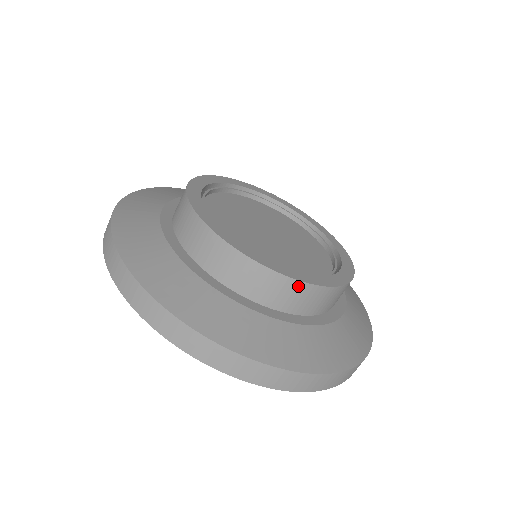
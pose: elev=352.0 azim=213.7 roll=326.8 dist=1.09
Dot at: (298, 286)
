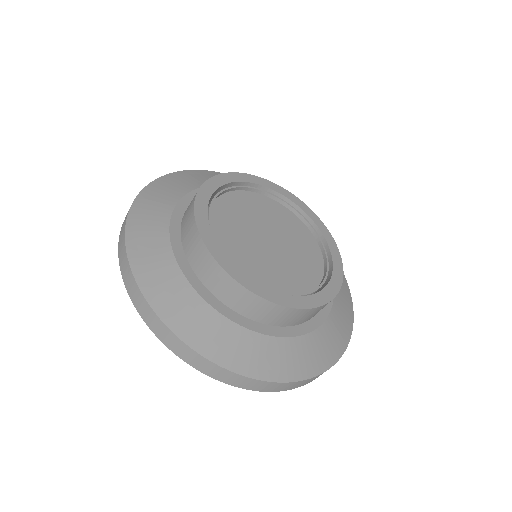
Dot at: occluded
